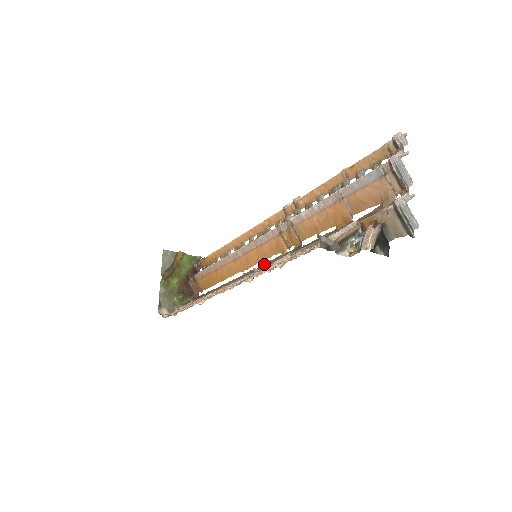
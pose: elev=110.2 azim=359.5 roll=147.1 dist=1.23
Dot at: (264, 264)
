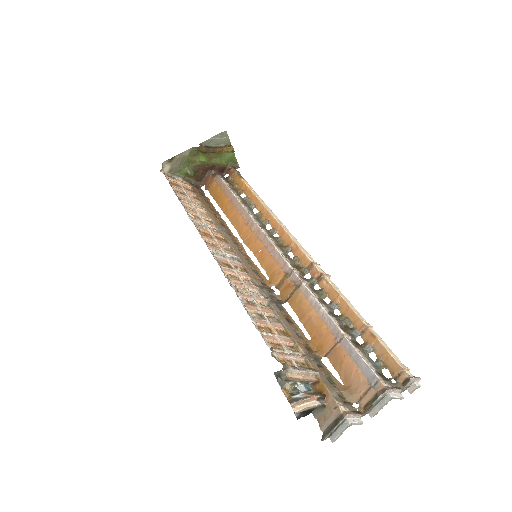
Dot at: occluded
